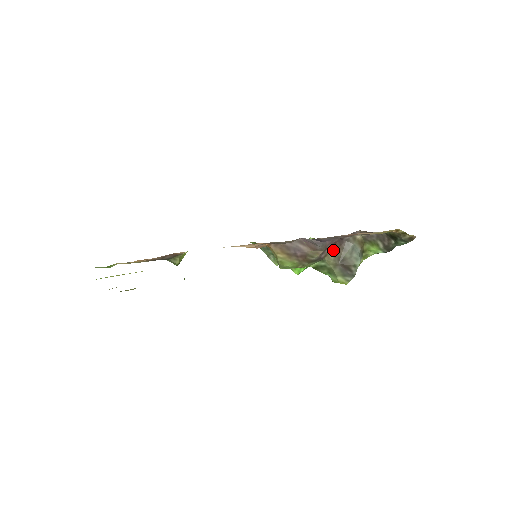
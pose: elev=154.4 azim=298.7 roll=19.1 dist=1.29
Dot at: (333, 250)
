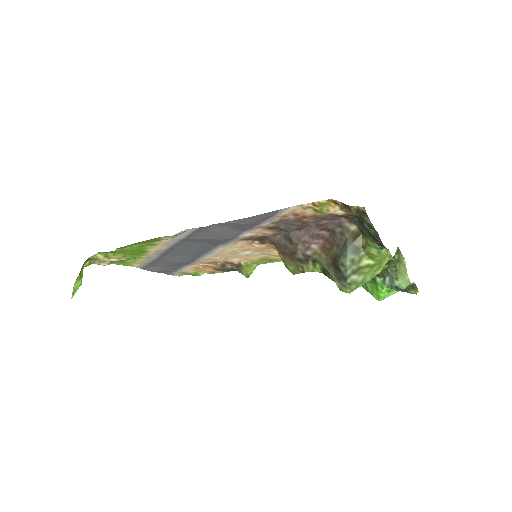
Dot at: (325, 247)
